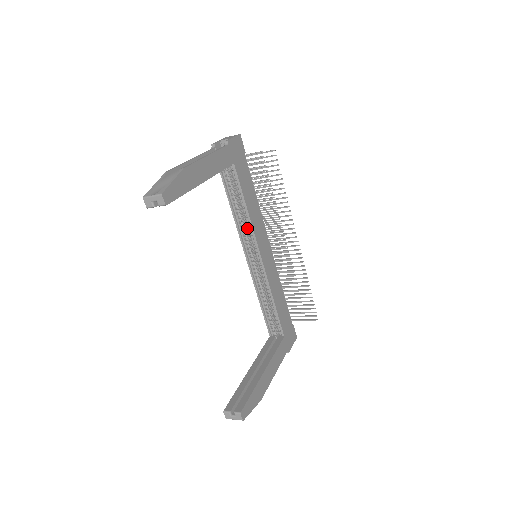
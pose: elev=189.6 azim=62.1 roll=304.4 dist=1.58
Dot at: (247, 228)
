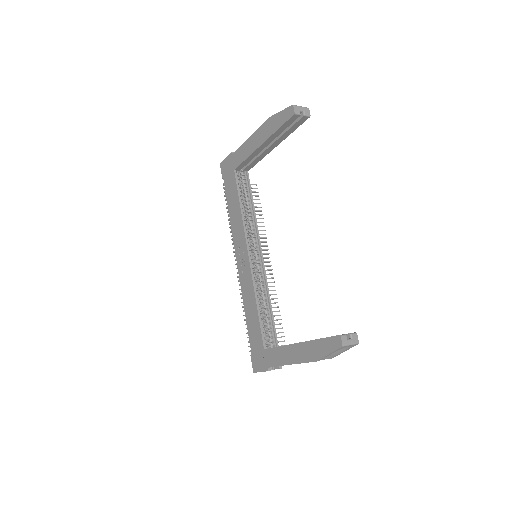
Dot at: (247, 230)
